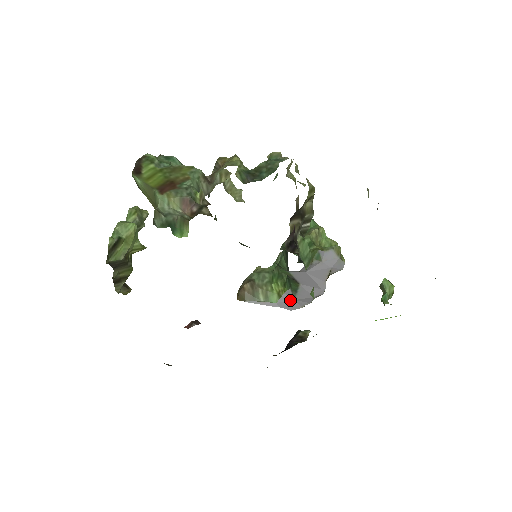
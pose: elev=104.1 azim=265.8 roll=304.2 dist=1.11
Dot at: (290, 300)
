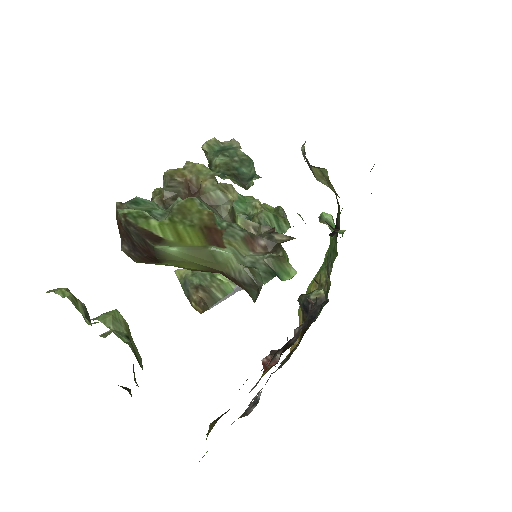
Dot at: occluded
